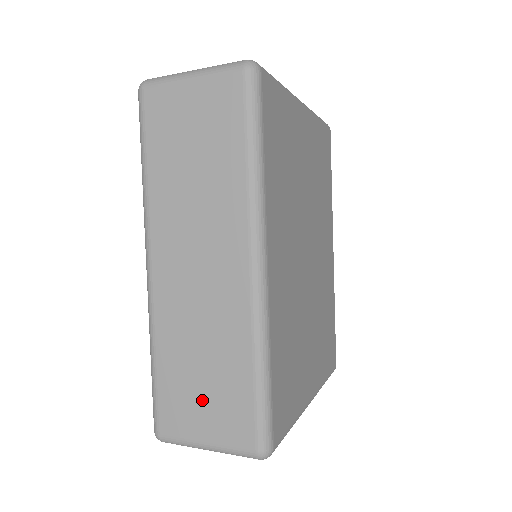
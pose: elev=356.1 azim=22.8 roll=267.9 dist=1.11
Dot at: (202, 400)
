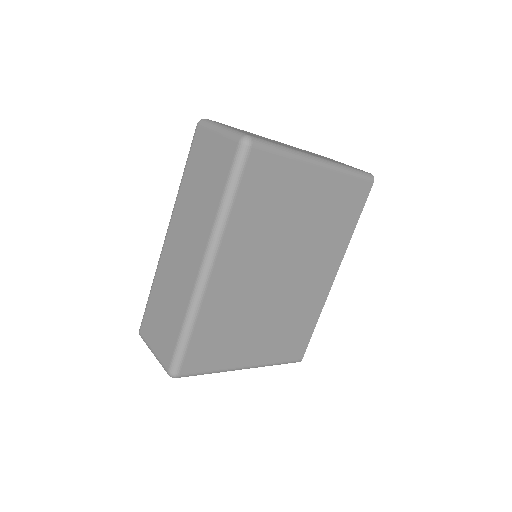
Dot at: (159, 326)
